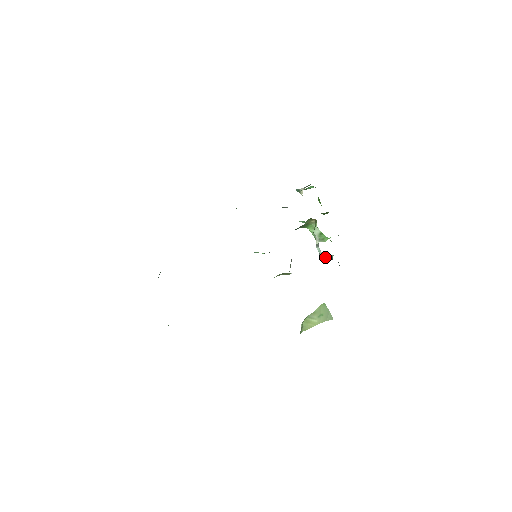
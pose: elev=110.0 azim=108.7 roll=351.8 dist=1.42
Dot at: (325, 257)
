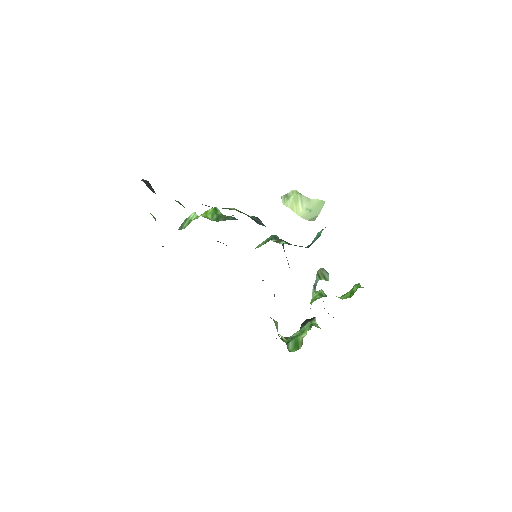
Dot at: (321, 276)
